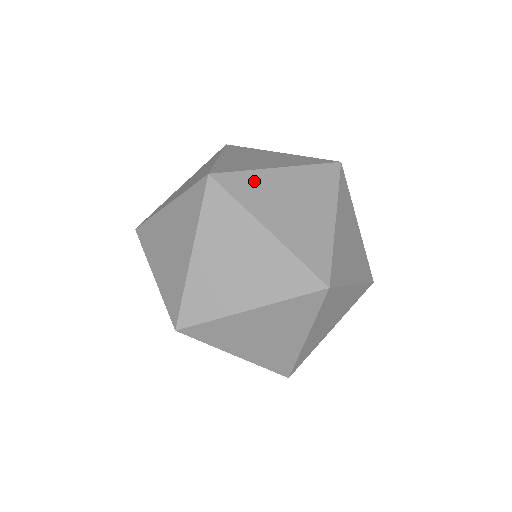
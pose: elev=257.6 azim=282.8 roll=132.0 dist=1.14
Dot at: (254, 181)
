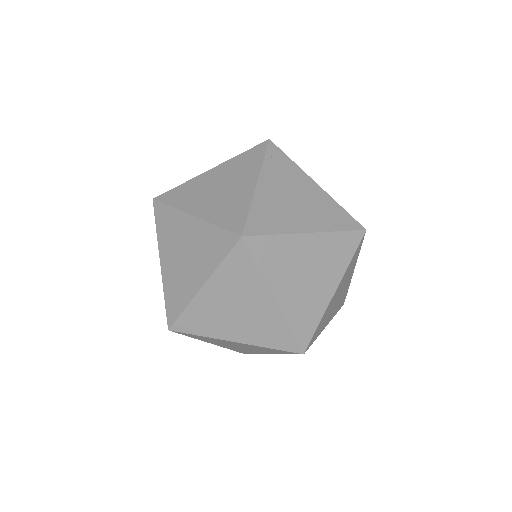
Dot at: (280, 247)
